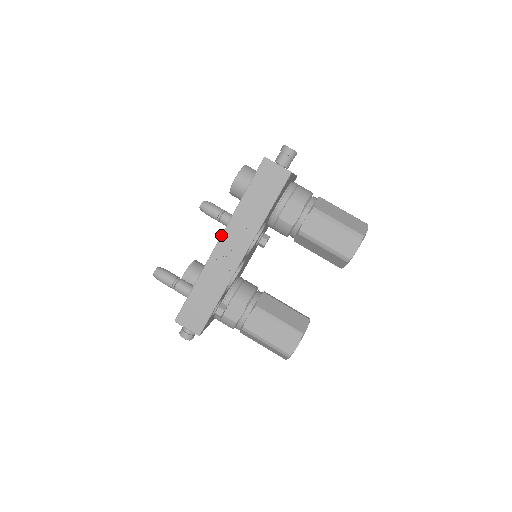
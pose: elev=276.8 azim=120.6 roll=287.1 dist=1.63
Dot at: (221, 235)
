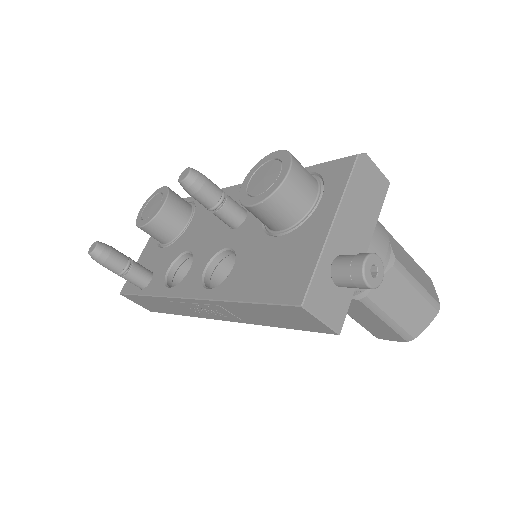
Dot at: (193, 299)
